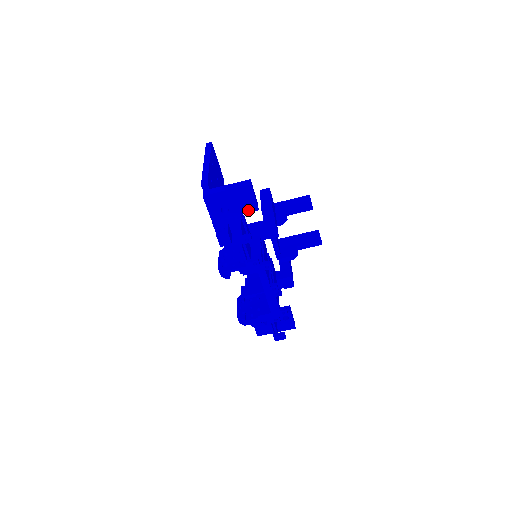
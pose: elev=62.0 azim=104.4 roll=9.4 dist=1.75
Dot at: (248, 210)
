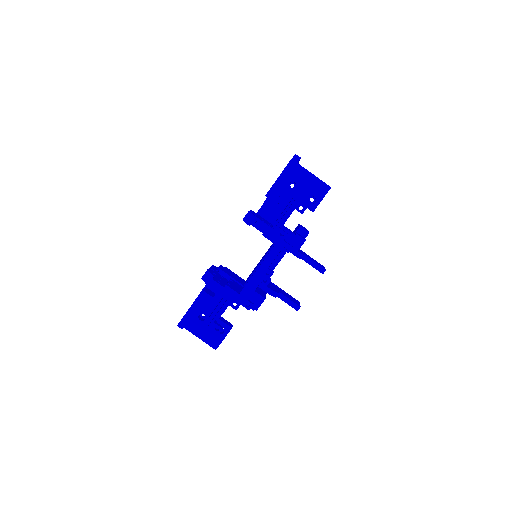
Dot at: (307, 204)
